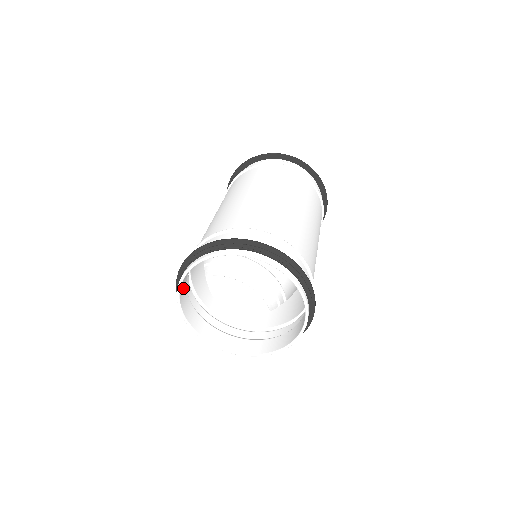
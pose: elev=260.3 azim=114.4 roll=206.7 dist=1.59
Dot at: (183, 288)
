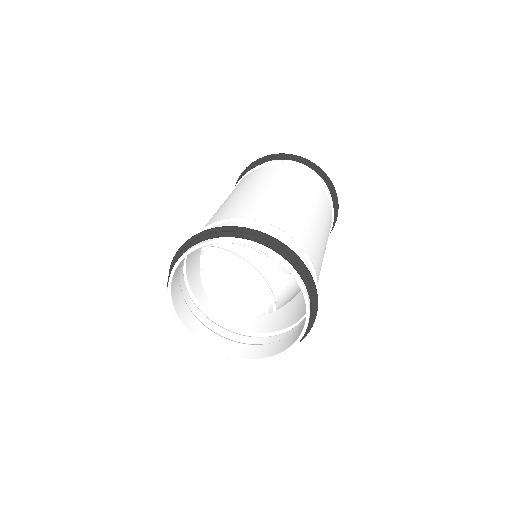
Dot at: (177, 272)
